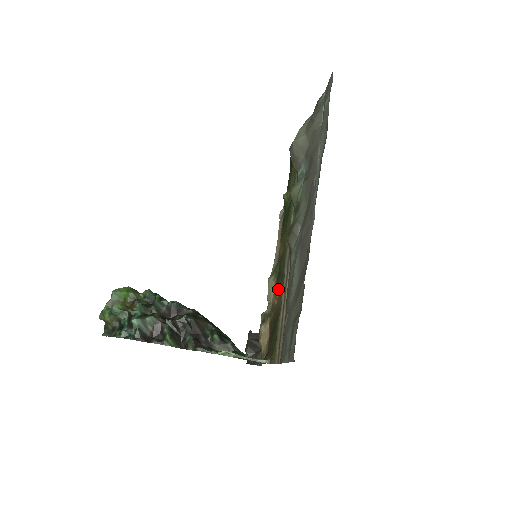
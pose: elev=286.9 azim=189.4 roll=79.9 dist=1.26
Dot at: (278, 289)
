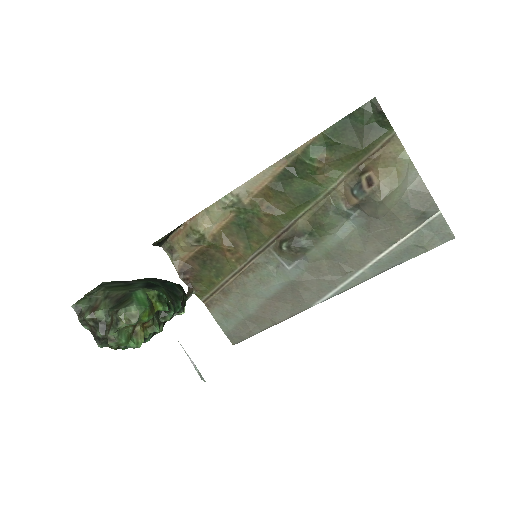
Dot at: (237, 250)
